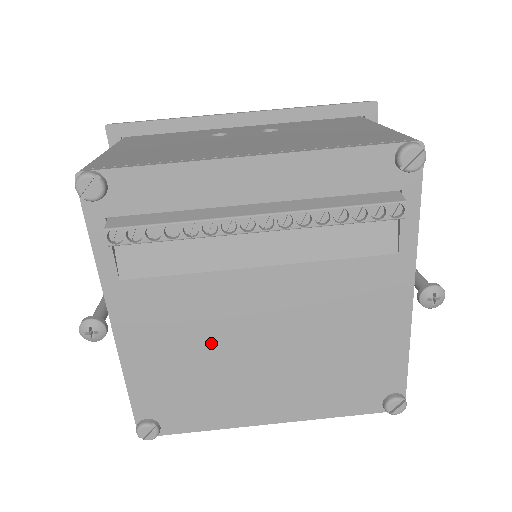
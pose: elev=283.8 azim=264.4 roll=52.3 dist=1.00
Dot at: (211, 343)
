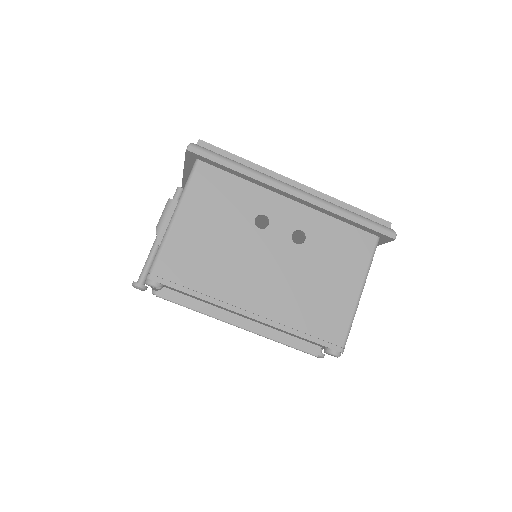
Dot at: occluded
